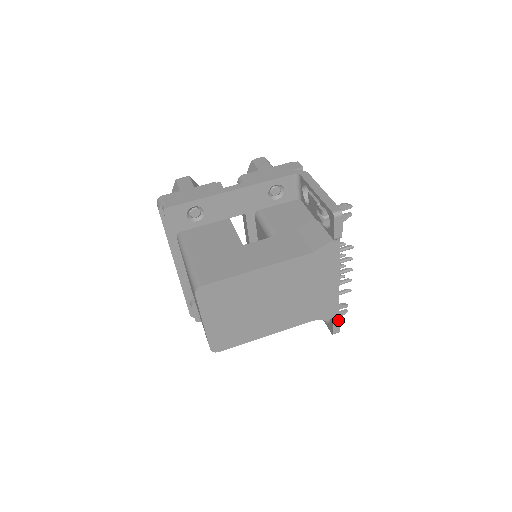
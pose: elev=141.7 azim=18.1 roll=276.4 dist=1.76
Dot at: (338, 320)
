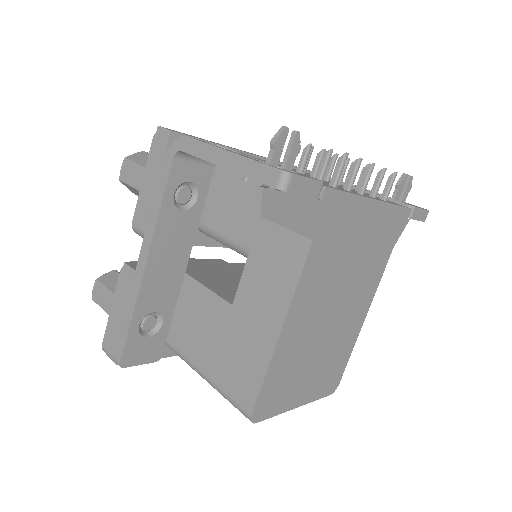
Dot at: (416, 211)
